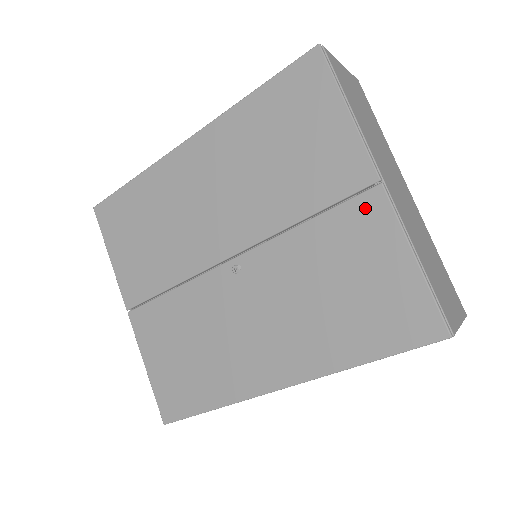
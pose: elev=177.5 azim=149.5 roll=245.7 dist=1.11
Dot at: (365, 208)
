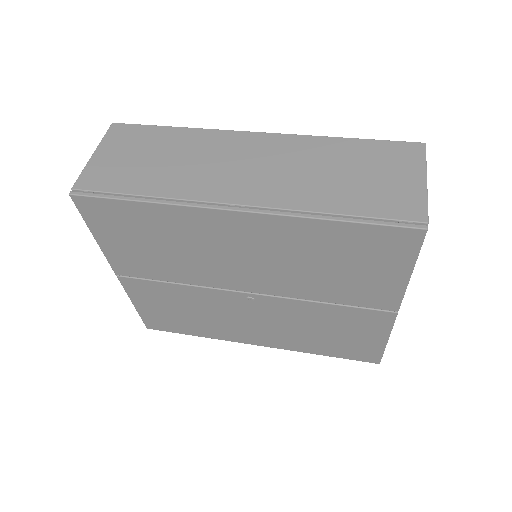
Dot at: (376, 317)
